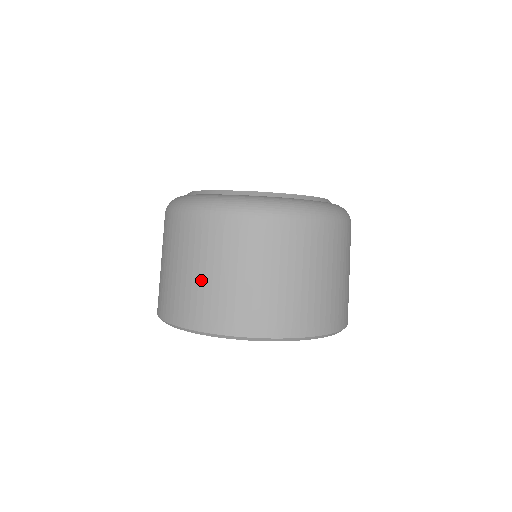
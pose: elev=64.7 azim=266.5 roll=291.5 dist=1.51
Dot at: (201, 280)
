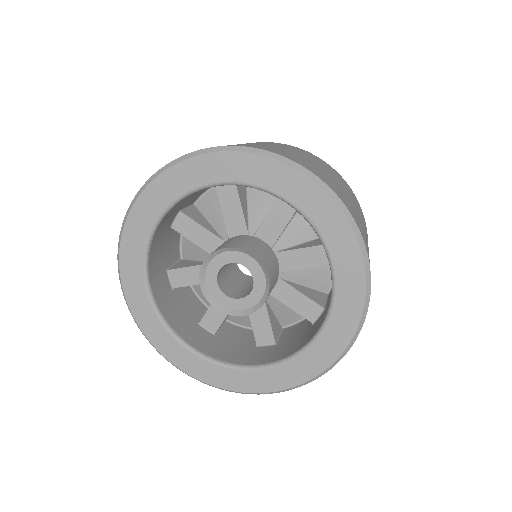
Dot at: occluded
